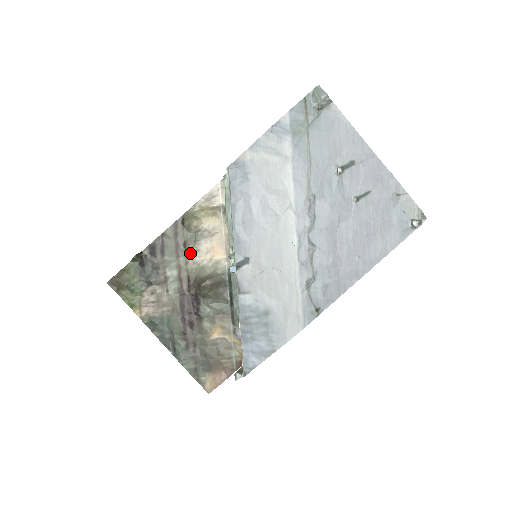
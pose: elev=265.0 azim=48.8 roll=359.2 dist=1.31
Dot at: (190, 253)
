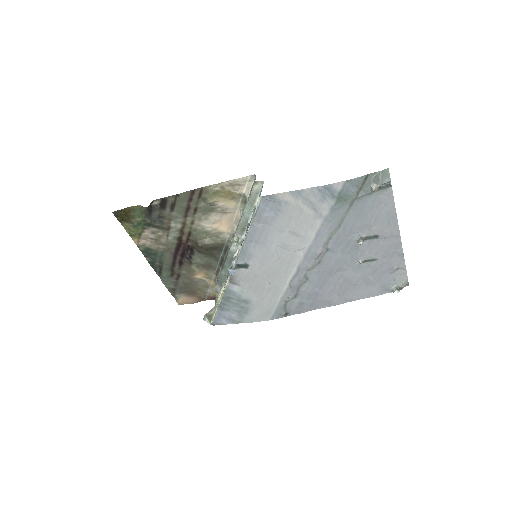
Dot at: (198, 217)
